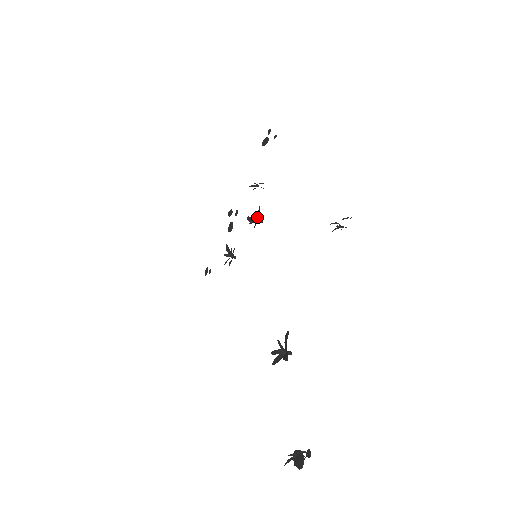
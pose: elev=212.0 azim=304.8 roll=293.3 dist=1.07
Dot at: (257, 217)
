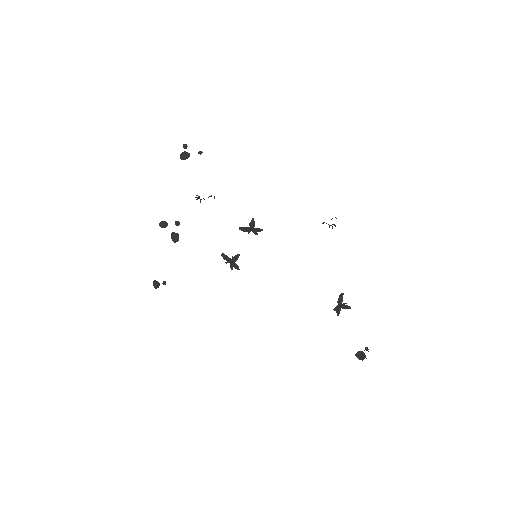
Dot at: (251, 227)
